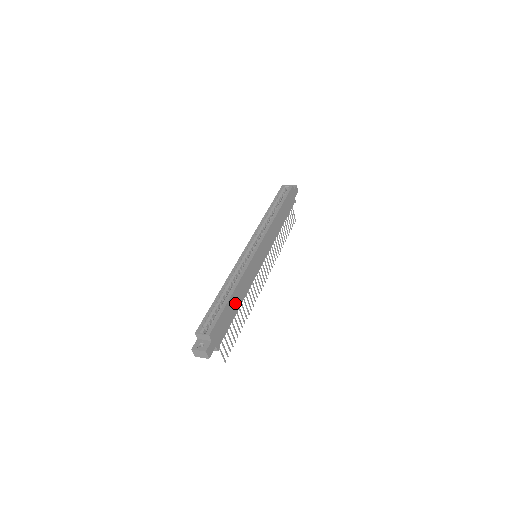
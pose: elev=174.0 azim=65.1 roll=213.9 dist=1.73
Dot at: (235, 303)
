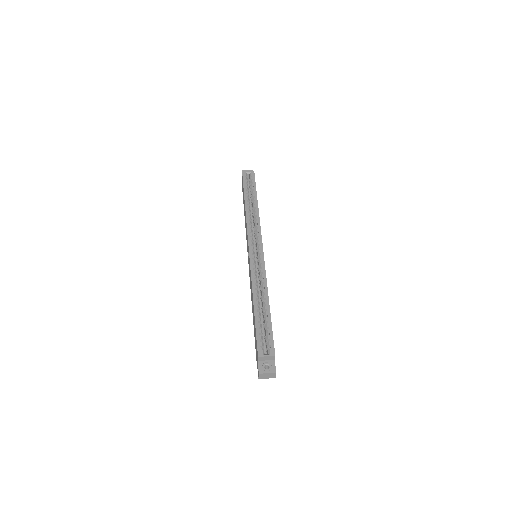
Dot at: occluded
